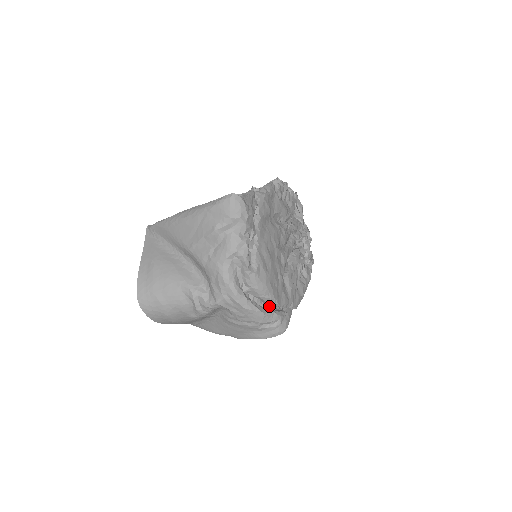
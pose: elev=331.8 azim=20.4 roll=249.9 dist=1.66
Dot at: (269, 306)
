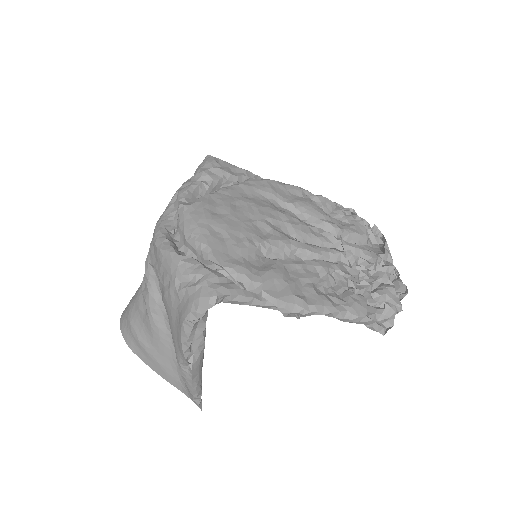
Dot at: occluded
